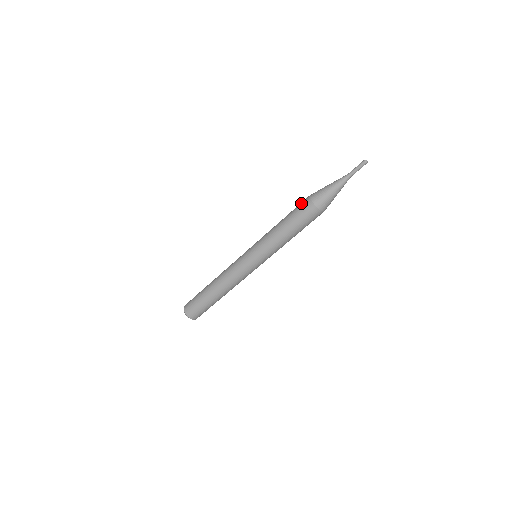
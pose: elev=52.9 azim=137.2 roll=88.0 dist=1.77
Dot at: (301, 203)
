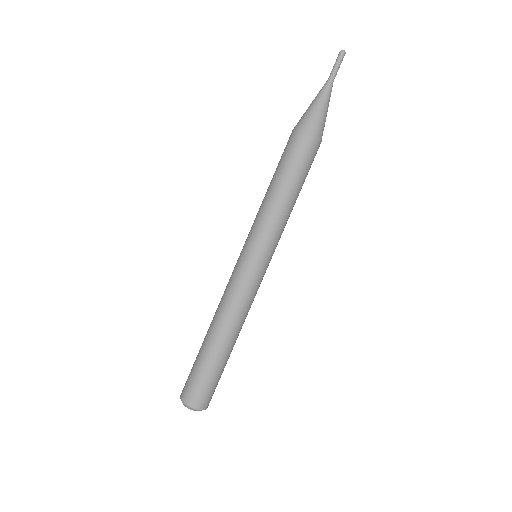
Dot at: (287, 145)
